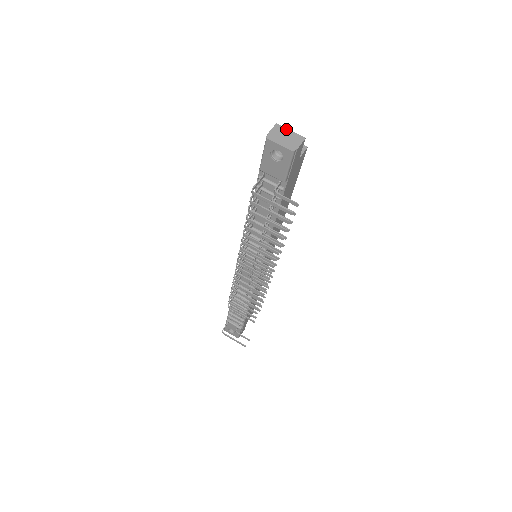
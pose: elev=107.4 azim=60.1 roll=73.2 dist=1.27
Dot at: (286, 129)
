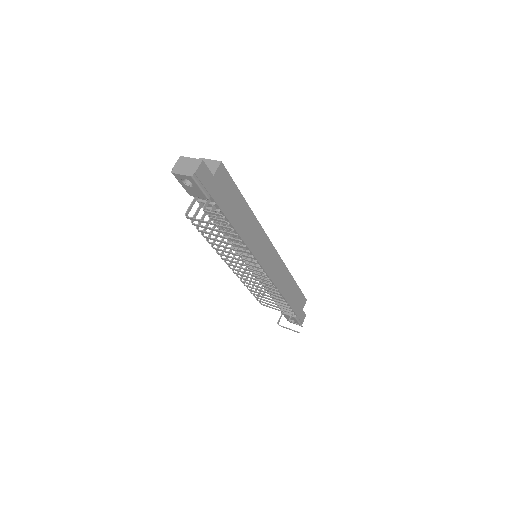
Dot at: (187, 158)
